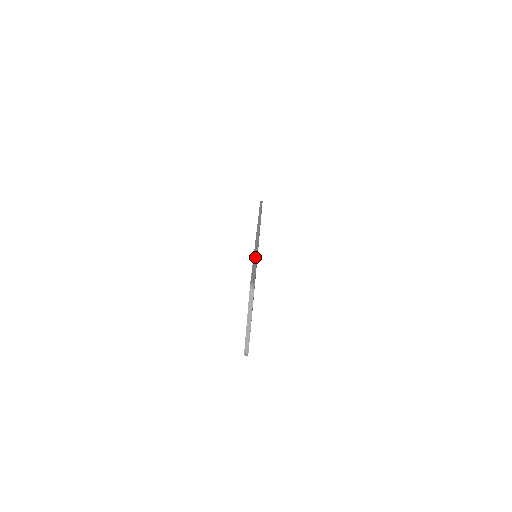
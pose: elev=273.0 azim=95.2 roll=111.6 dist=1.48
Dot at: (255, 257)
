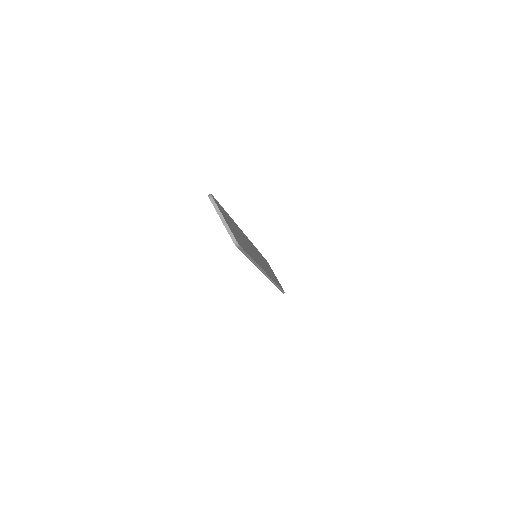
Dot at: occluded
